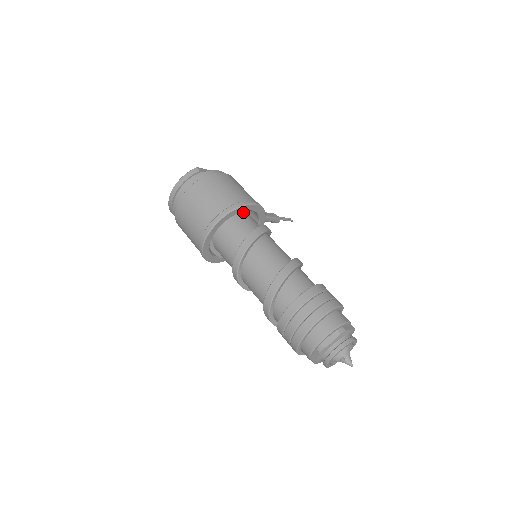
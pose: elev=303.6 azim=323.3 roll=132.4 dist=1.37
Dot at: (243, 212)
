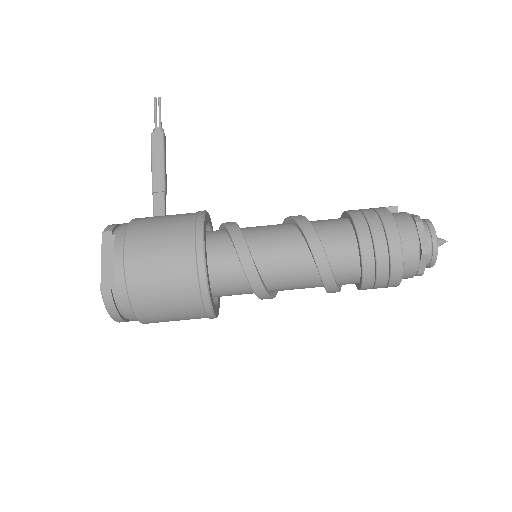
Dot at: occluded
